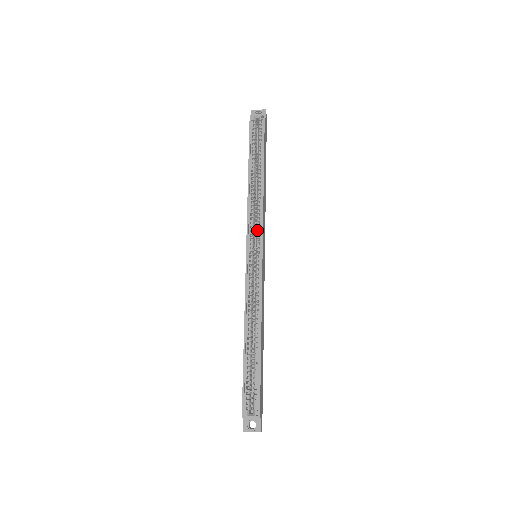
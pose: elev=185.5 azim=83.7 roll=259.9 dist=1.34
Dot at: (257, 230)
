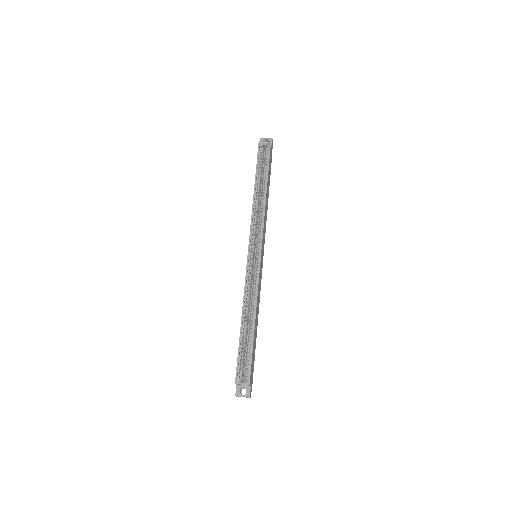
Dot at: (258, 235)
